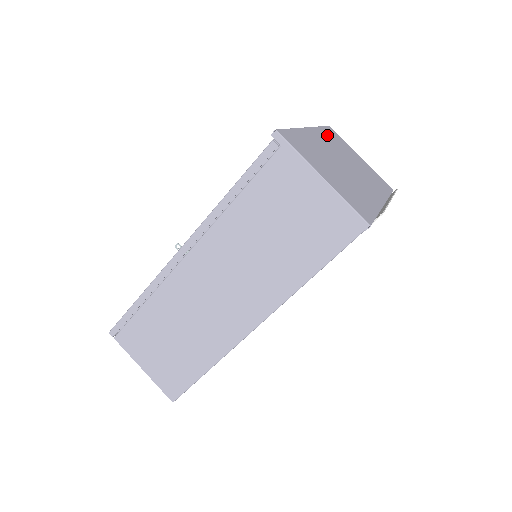
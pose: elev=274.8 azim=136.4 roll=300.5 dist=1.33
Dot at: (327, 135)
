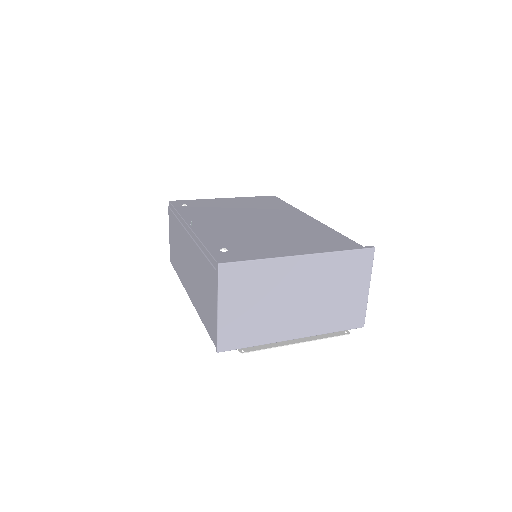
Dot at: (335, 262)
